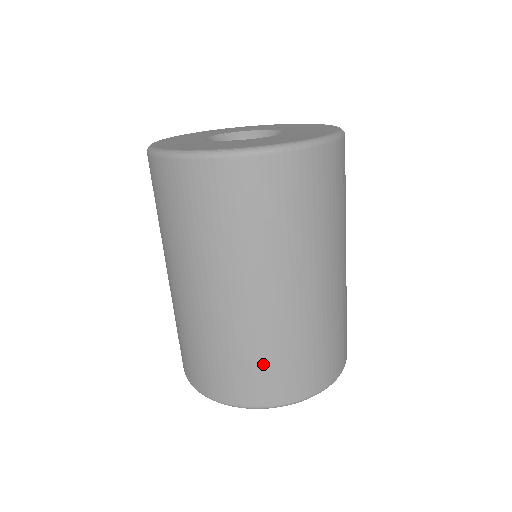
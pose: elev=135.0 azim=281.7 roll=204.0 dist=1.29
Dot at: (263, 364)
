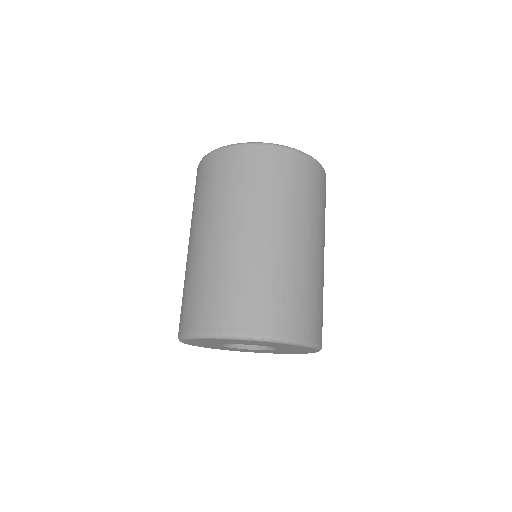
Dot at: (223, 291)
